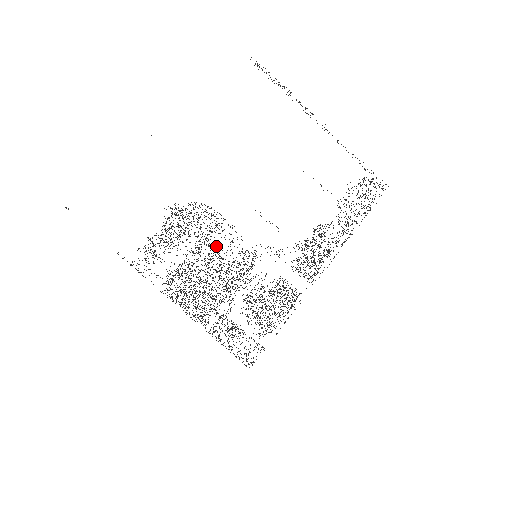
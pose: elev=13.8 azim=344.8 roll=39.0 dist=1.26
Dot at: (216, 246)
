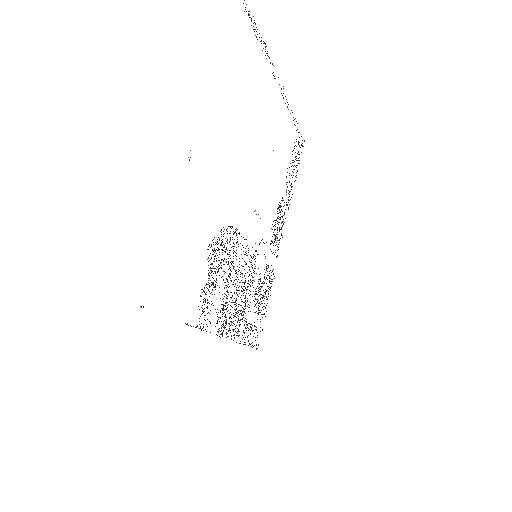
Dot at: occluded
